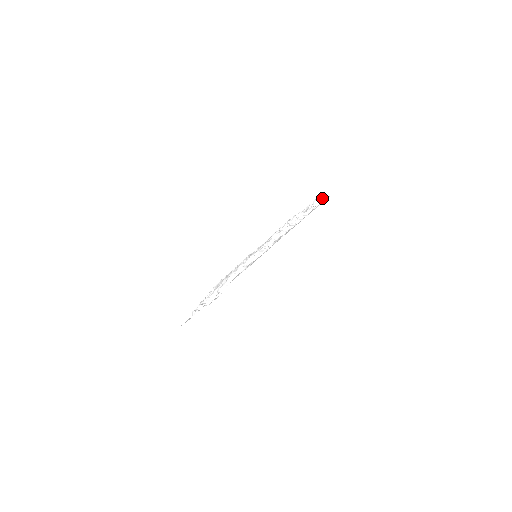
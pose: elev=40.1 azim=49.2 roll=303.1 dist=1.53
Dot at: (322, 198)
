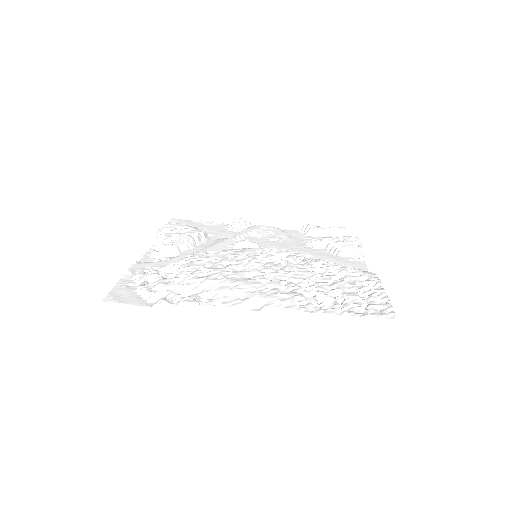
Dot at: (342, 232)
